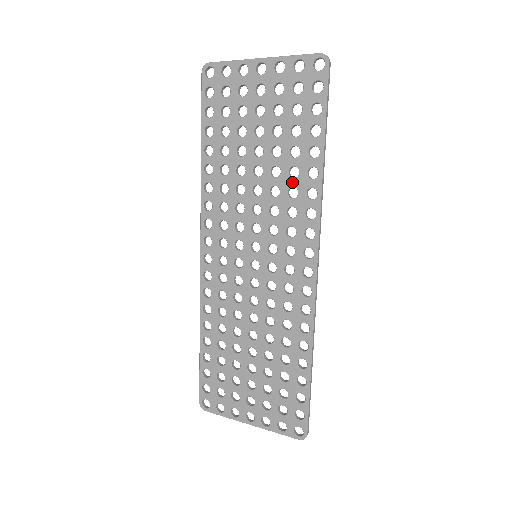
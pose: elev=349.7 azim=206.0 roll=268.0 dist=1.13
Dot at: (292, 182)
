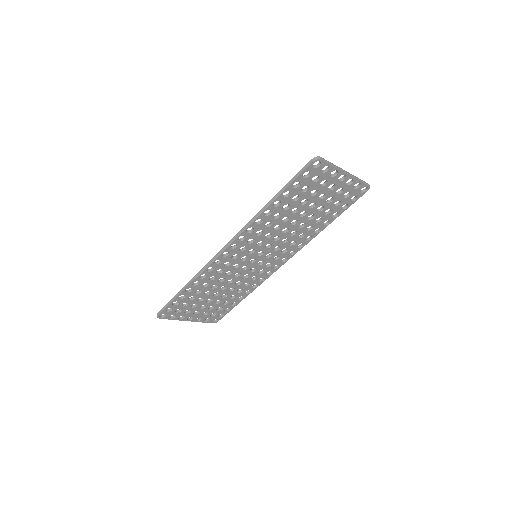
Dot at: (305, 232)
